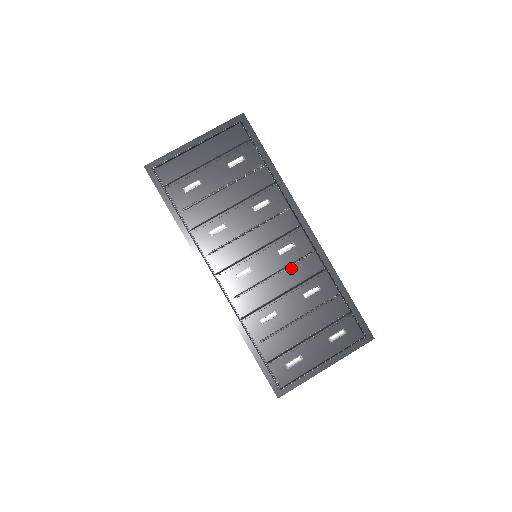
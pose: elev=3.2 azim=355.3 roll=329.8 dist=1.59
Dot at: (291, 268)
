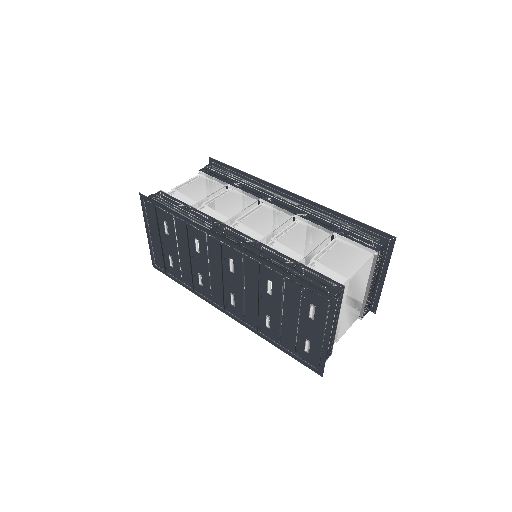
Dot at: (246, 278)
